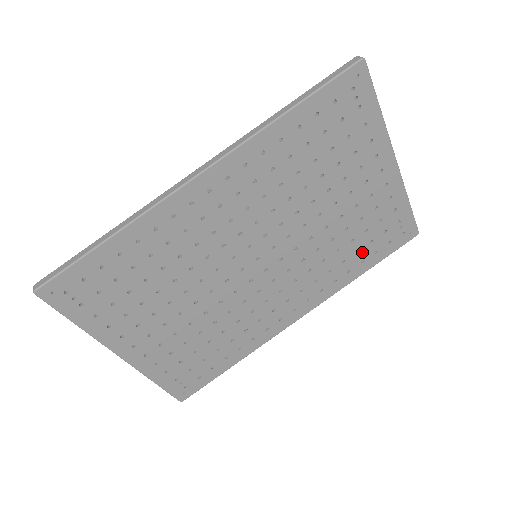
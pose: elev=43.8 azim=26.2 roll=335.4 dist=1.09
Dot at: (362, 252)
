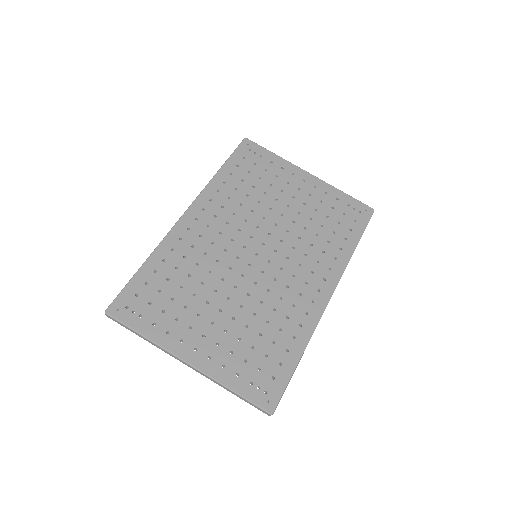
Dot at: (339, 232)
